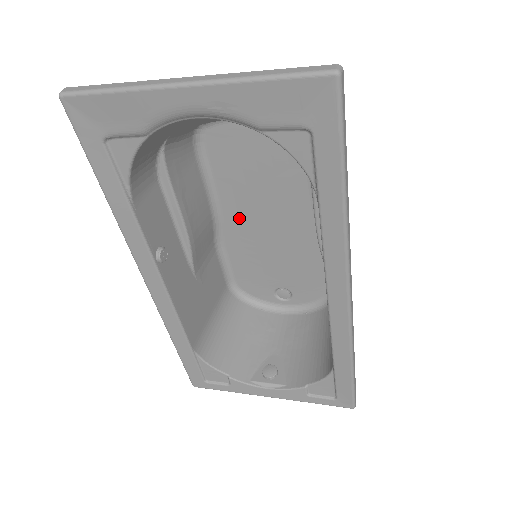
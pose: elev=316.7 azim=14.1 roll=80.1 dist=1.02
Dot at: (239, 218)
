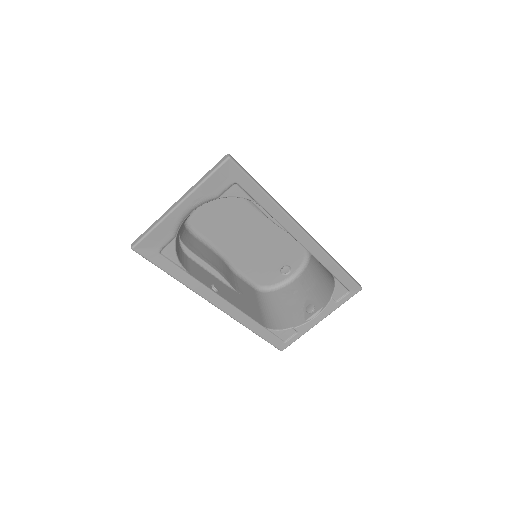
Dot at: (234, 249)
